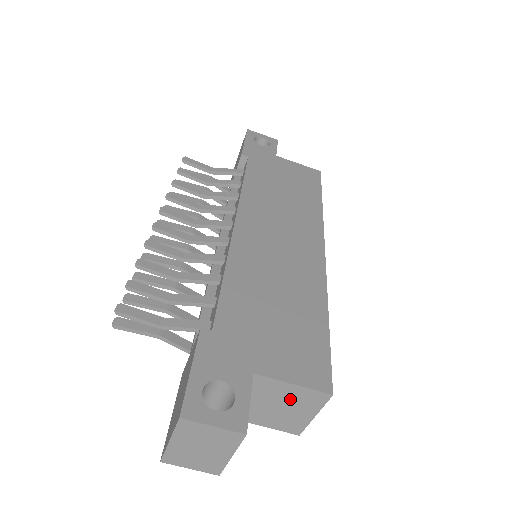
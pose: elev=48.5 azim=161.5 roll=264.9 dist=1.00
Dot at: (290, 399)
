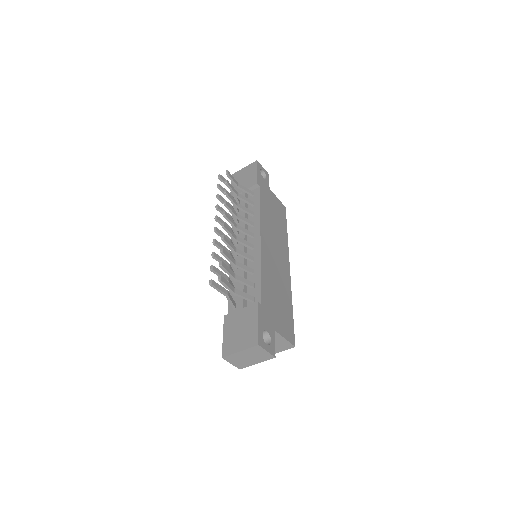
Dot at: (277, 343)
